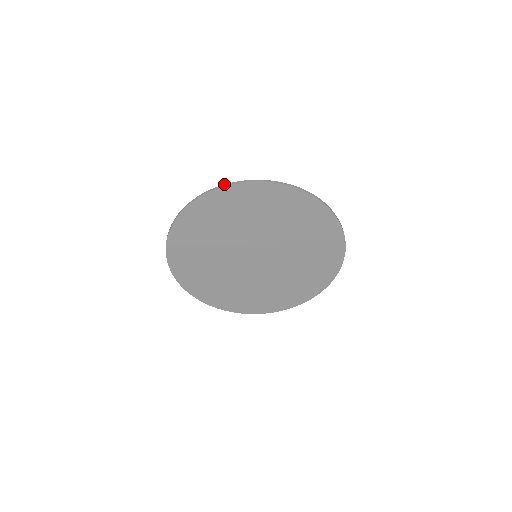
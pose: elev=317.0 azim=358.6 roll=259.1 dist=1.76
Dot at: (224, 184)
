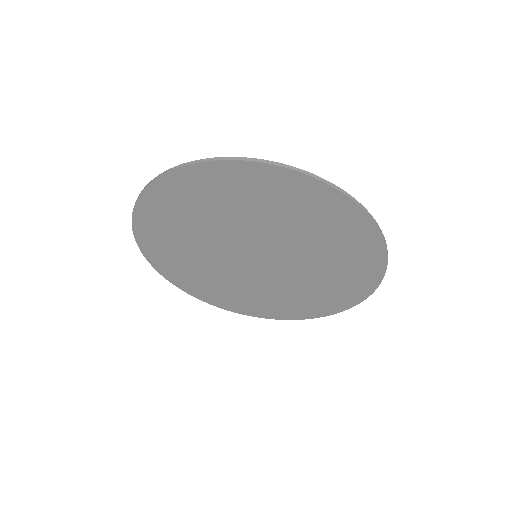
Dot at: occluded
